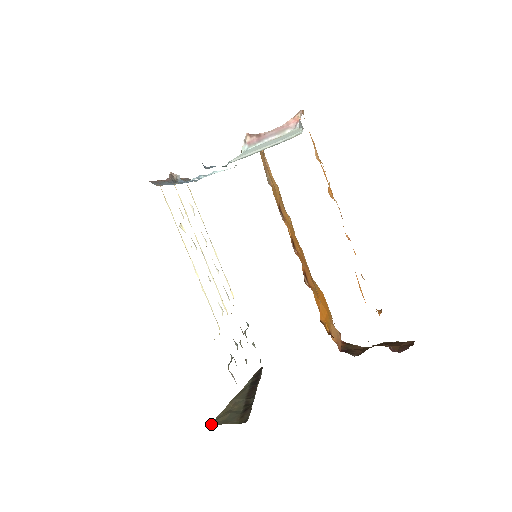
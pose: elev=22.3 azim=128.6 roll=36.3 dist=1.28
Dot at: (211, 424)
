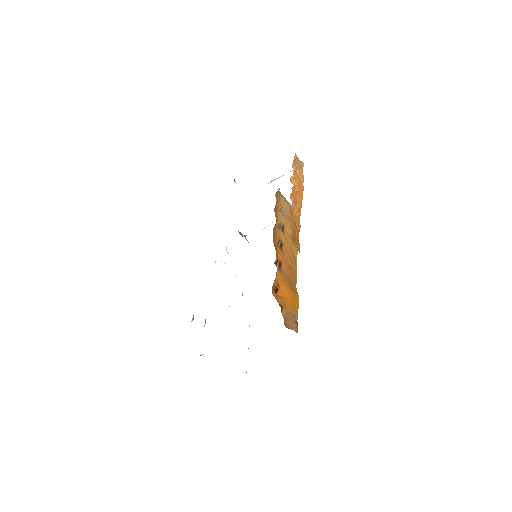
Dot at: occluded
